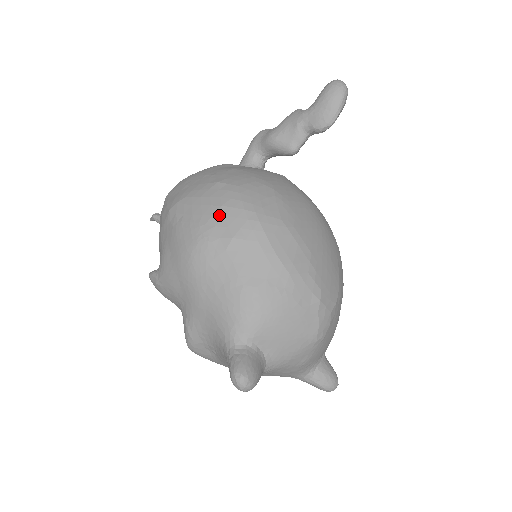
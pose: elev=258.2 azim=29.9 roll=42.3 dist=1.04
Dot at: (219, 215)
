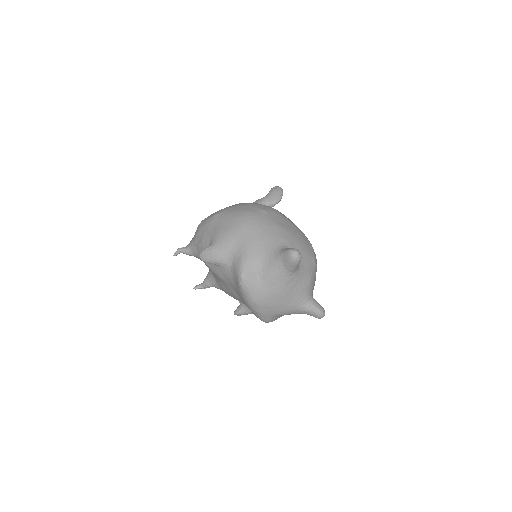
Dot at: (252, 206)
